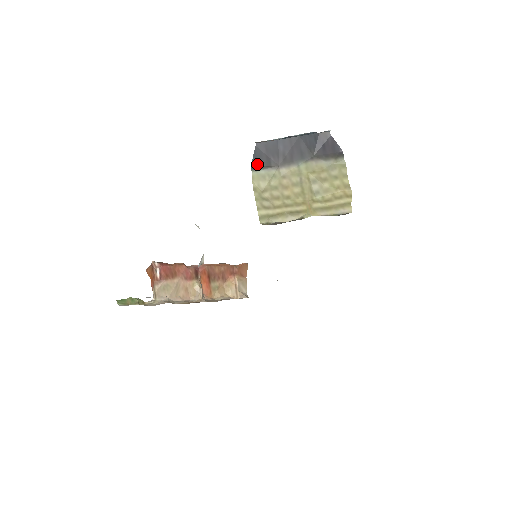
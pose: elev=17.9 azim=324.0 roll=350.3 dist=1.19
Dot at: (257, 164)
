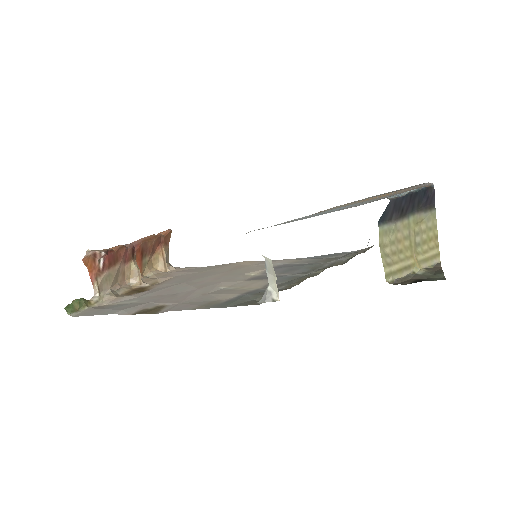
Dot at: (383, 219)
